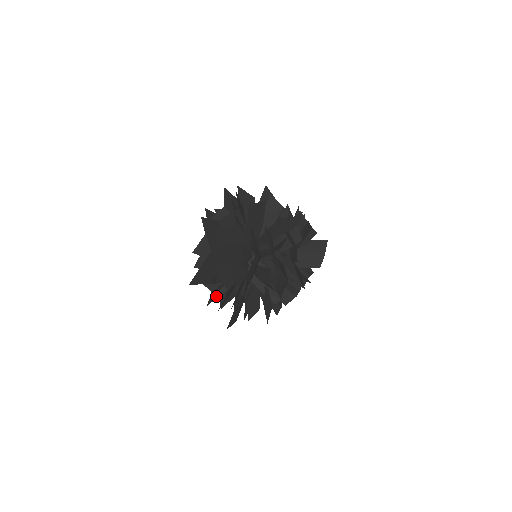
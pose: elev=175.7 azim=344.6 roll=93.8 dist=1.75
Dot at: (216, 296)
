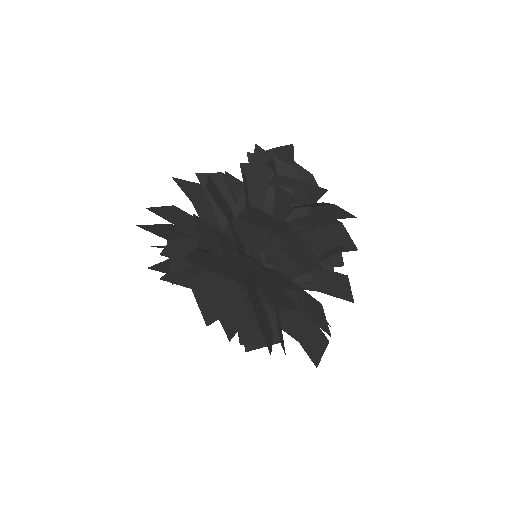
Dot at: occluded
